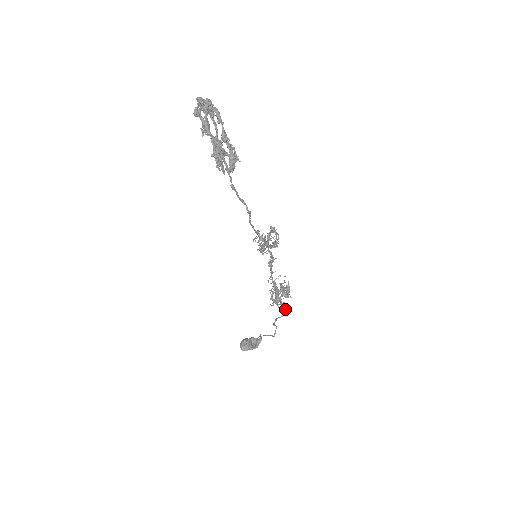
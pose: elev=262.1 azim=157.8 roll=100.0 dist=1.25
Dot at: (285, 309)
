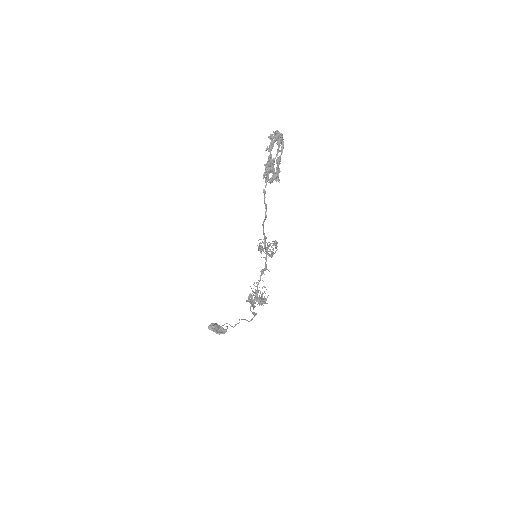
Dot at: (254, 316)
